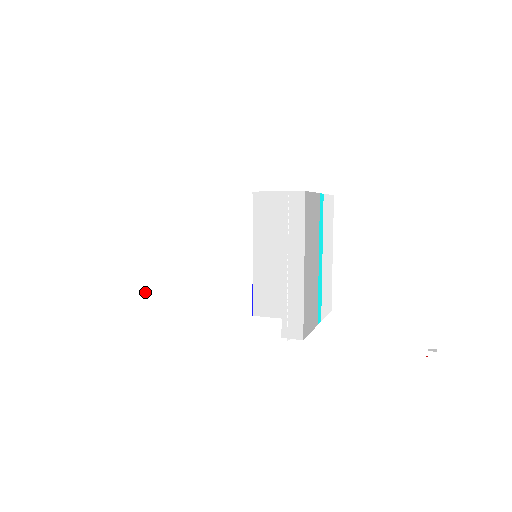
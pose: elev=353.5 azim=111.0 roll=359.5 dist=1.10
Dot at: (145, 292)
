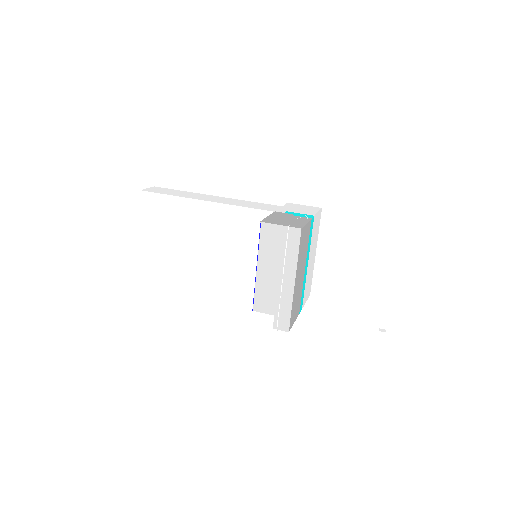
Dot at: (162, 270)
